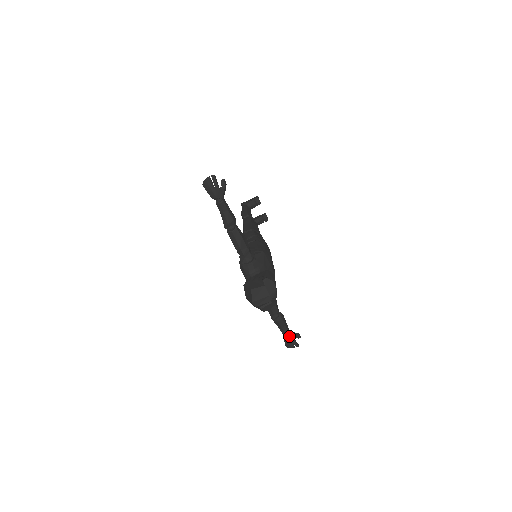
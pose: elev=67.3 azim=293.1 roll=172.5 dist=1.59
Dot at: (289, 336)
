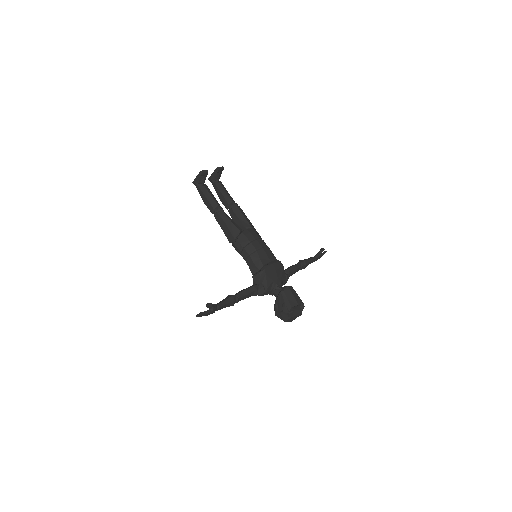
Dot at: (316, 259)
